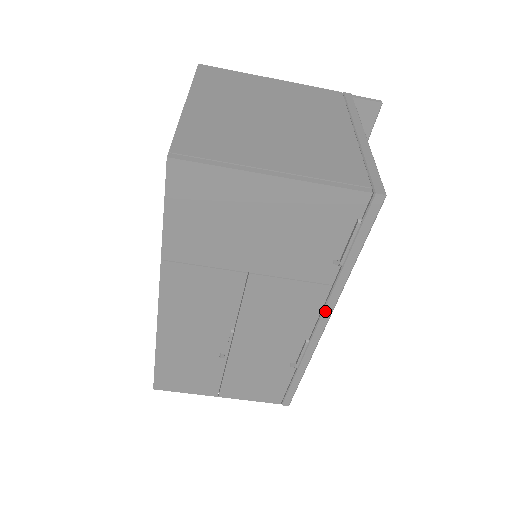
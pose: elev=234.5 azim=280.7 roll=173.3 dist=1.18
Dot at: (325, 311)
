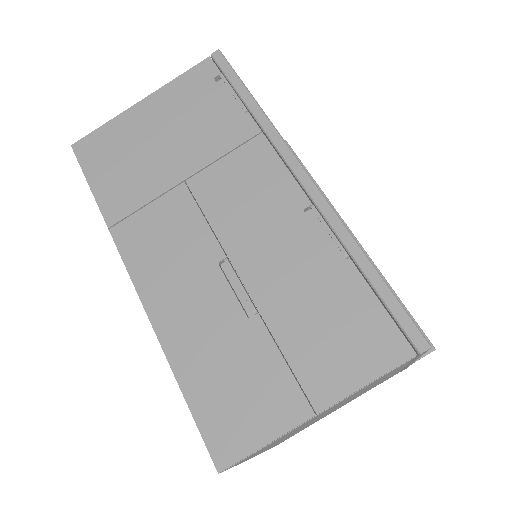
Dot at: (286, 159)
